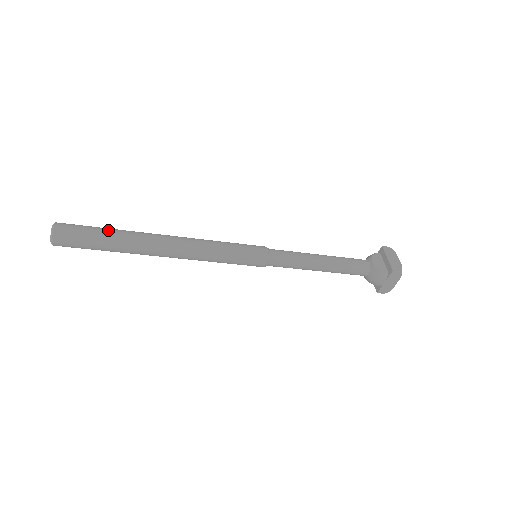
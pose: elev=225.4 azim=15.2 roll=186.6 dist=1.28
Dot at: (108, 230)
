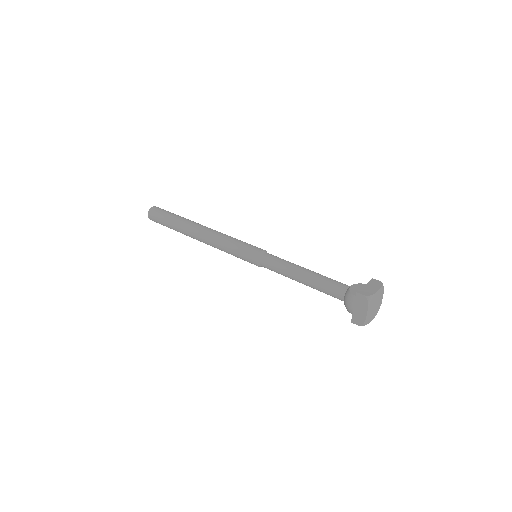
Dot at: (176, 215)
